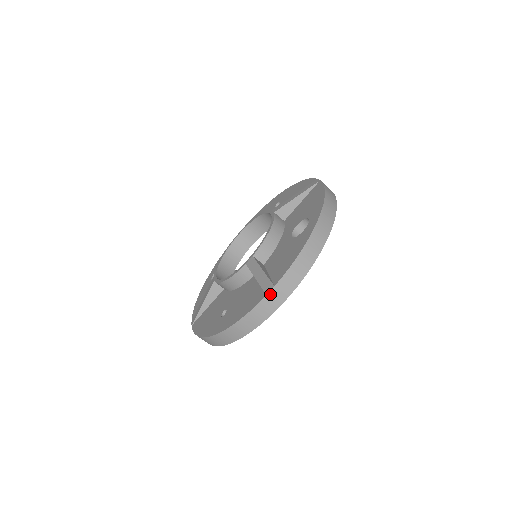
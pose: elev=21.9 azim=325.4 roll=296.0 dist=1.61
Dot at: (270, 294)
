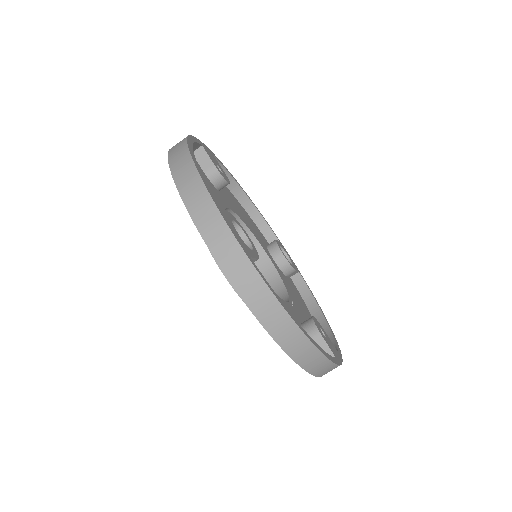
Dot at: (289, 352)
